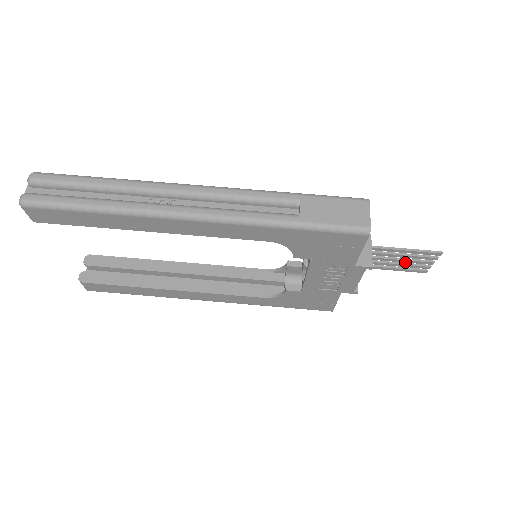
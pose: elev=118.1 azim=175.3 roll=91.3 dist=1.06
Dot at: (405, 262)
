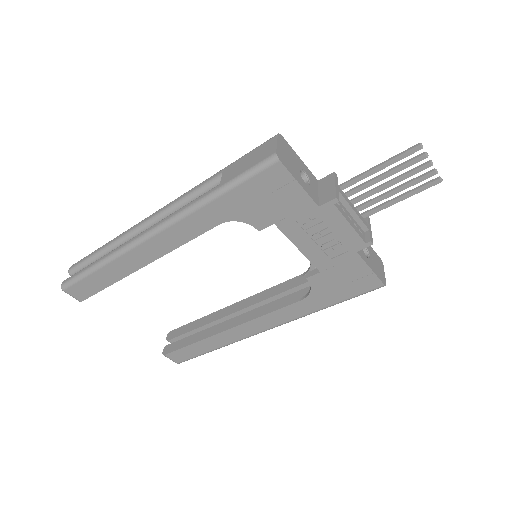
Dot at: (400, 181)
